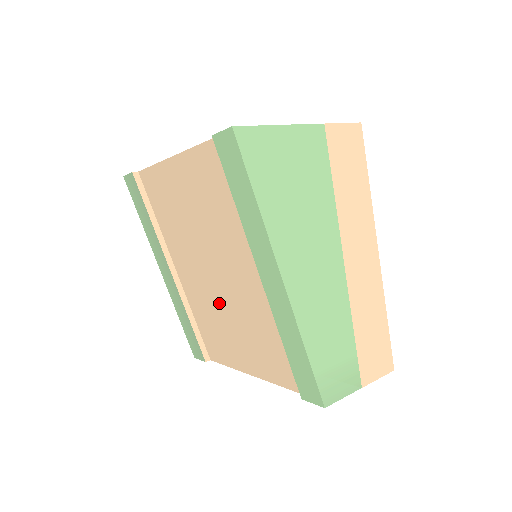
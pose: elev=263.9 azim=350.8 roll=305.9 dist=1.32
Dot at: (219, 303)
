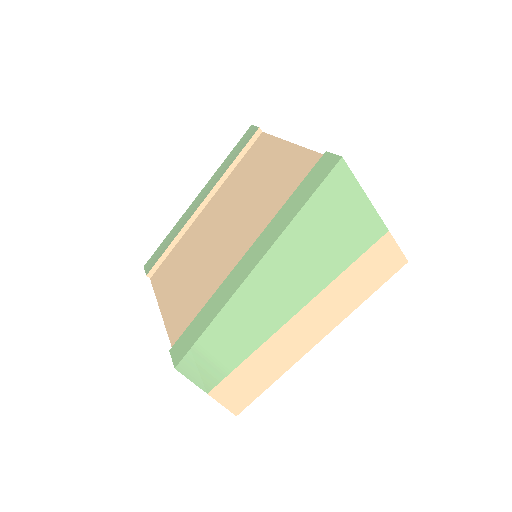
Dot at: (202, 249)
